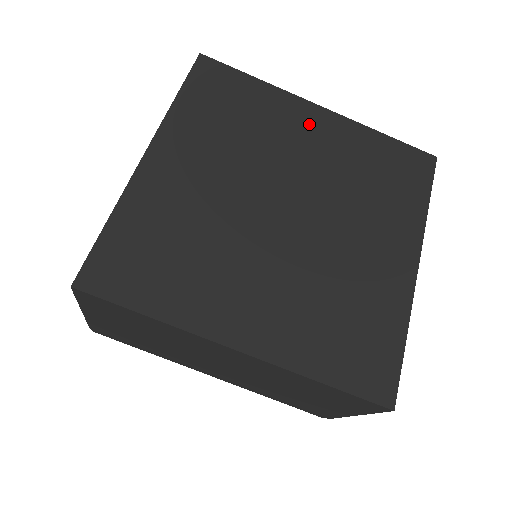
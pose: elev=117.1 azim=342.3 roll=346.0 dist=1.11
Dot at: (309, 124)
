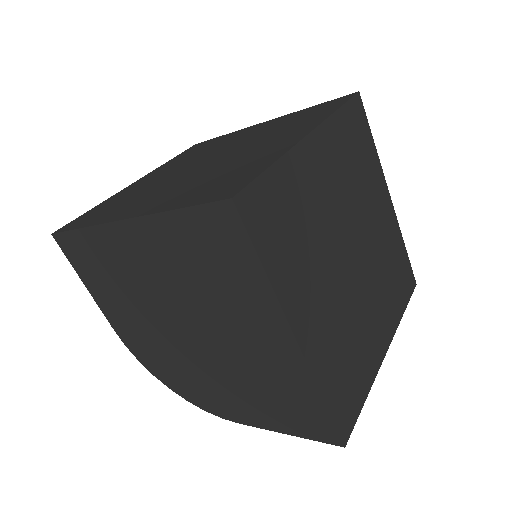
Dot at: (317, 164)
